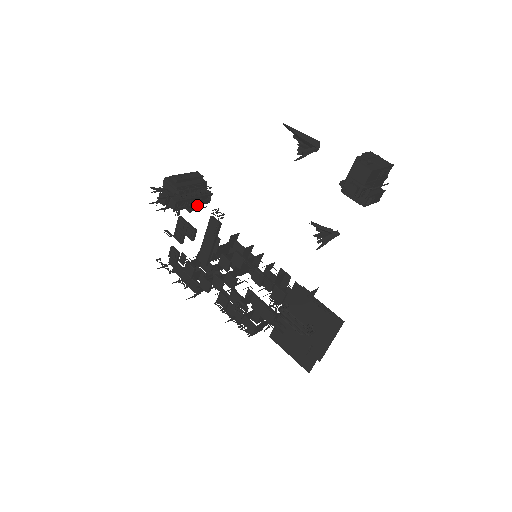
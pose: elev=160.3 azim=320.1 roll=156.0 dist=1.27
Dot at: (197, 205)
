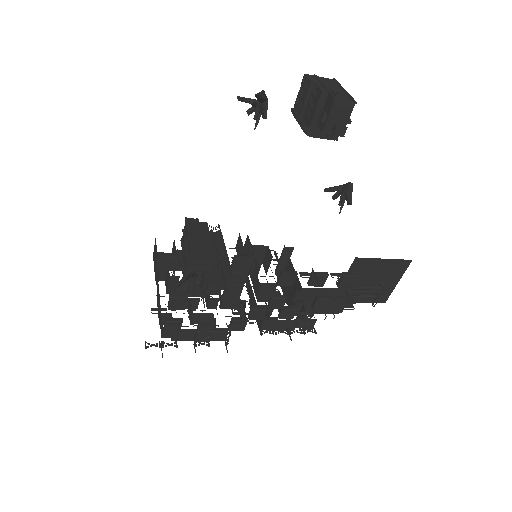
Dot at: occluded
